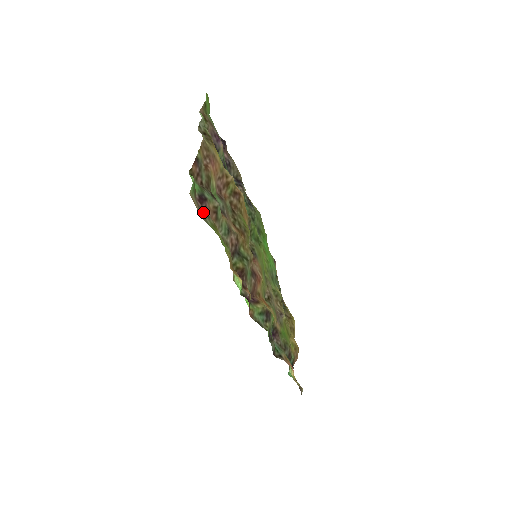
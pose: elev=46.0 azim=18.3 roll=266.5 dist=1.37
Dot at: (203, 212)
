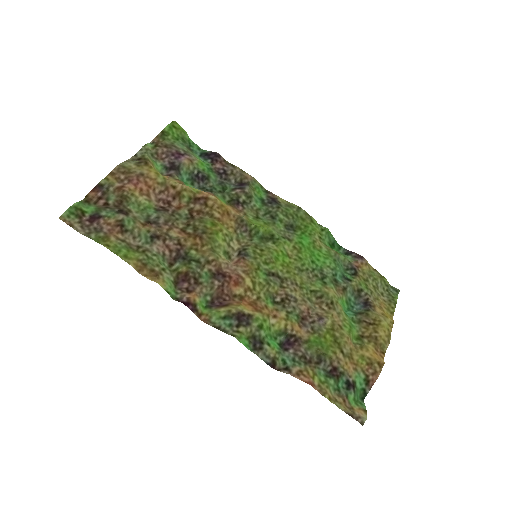
Dot at: (90, 229)
